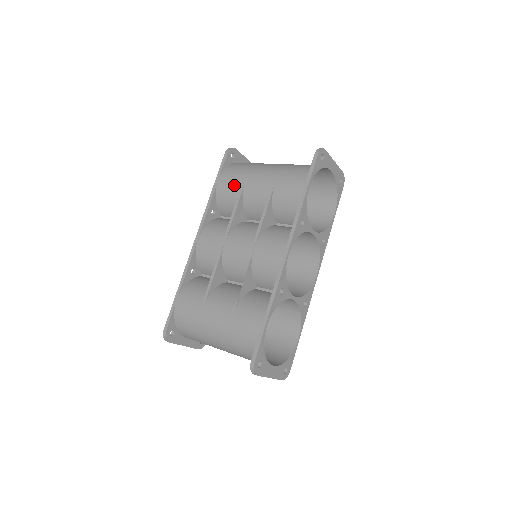
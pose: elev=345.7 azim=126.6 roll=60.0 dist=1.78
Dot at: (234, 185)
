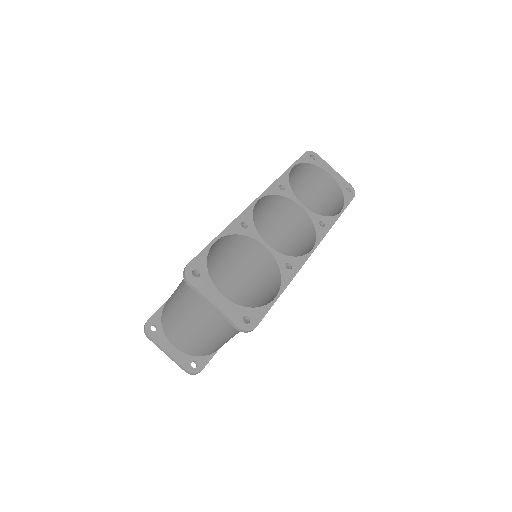
Dot at: occluded
